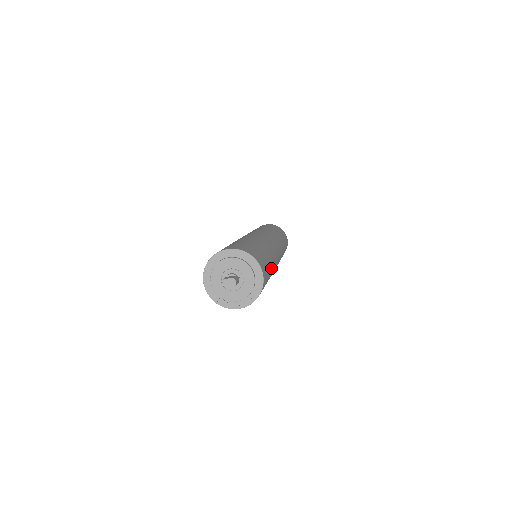
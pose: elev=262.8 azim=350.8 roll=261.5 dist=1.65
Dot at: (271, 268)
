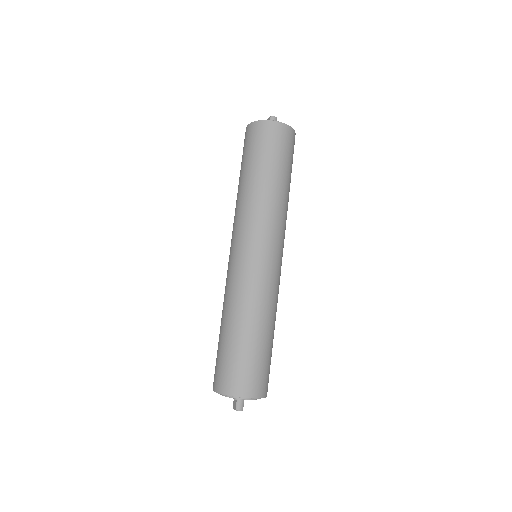
Dot at: (261, 335)
